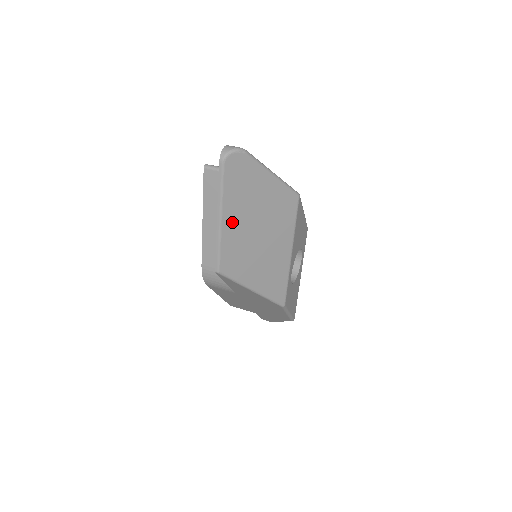
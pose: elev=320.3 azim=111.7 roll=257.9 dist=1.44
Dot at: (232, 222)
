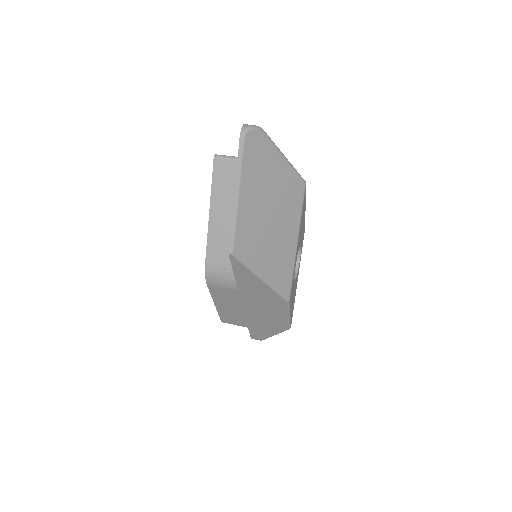
Dot at: (248, 200)
